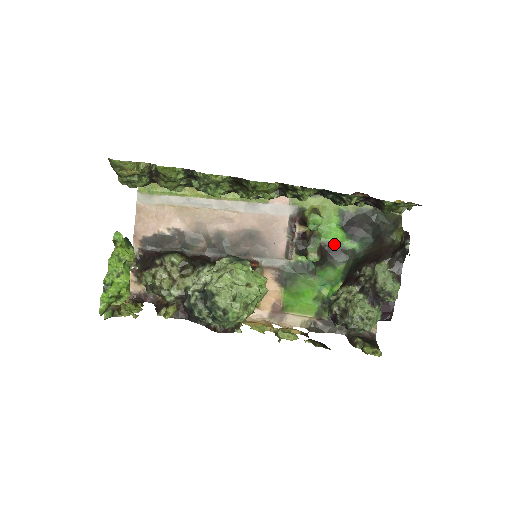
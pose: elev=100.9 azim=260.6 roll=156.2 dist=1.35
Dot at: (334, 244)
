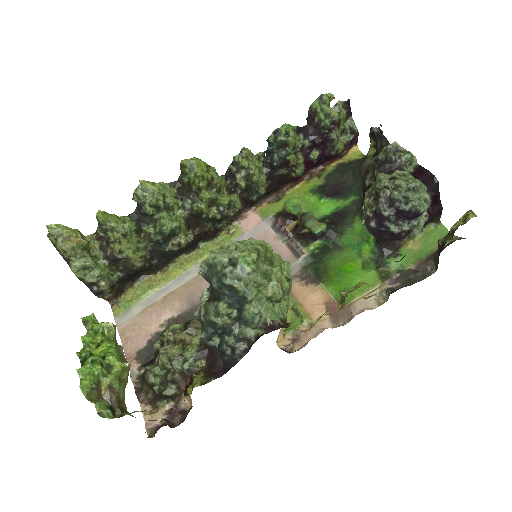
Dot at: (332, 214)
